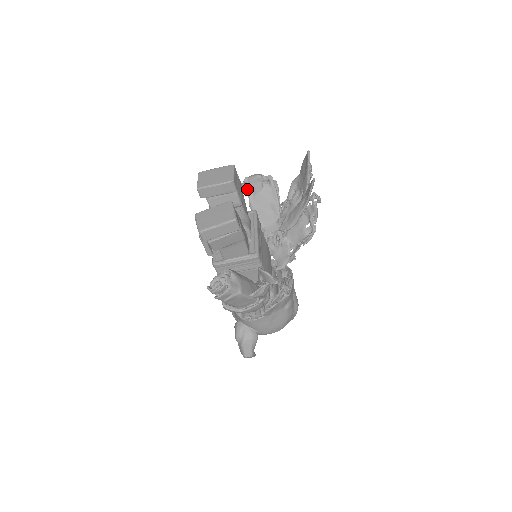
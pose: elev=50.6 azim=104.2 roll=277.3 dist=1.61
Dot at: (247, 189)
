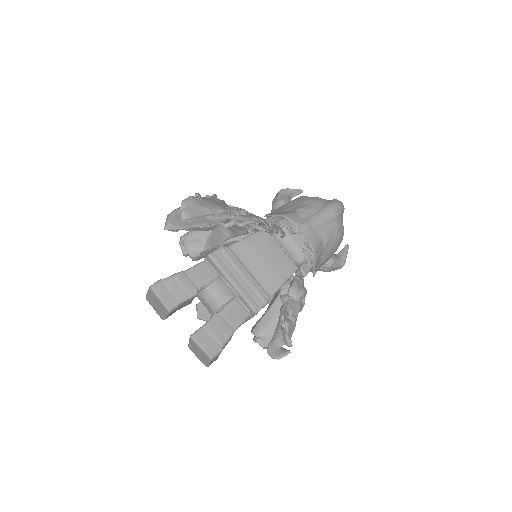
Dot at: occluded
